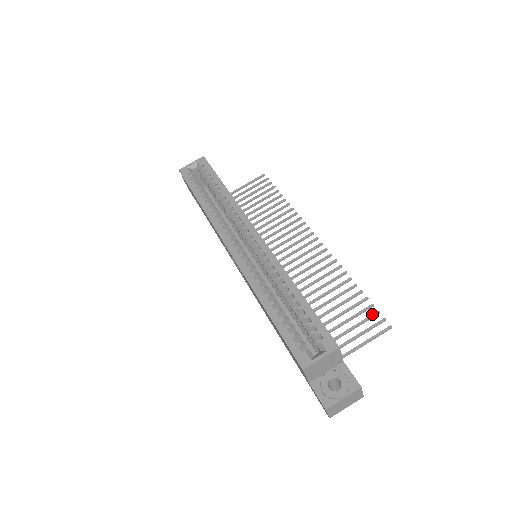
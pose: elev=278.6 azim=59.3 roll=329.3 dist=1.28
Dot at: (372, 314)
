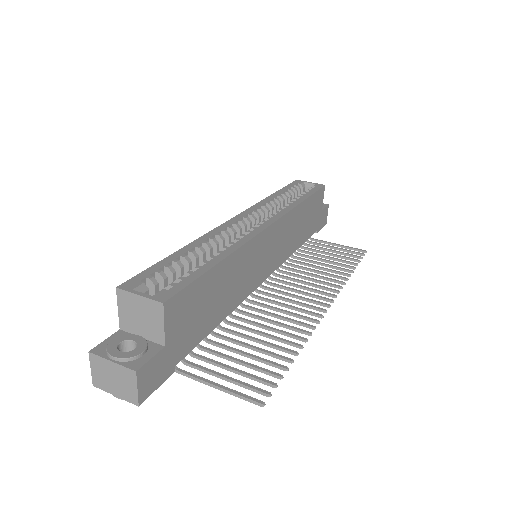
Dot at: occluded
